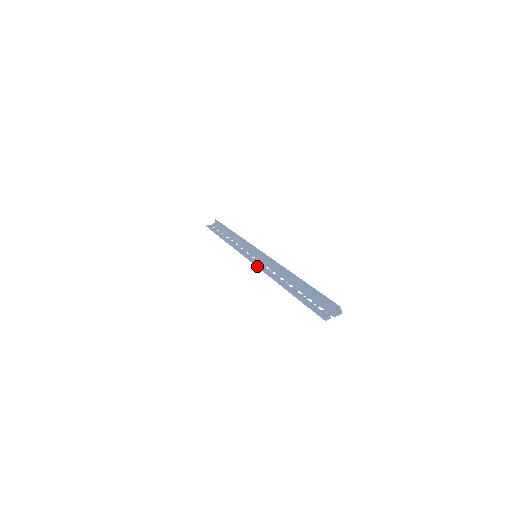
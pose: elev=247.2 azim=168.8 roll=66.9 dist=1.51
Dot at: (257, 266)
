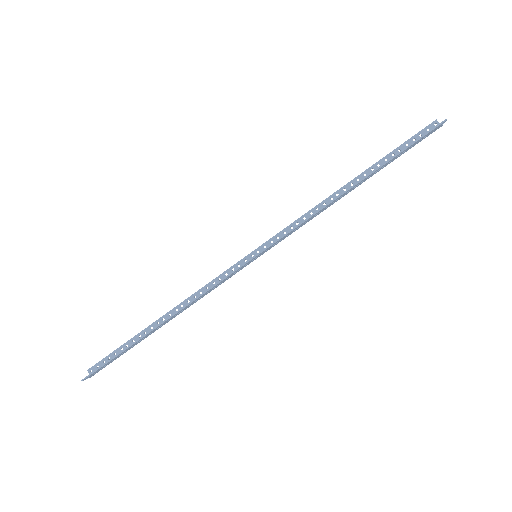
Dot at: (283, 235)
